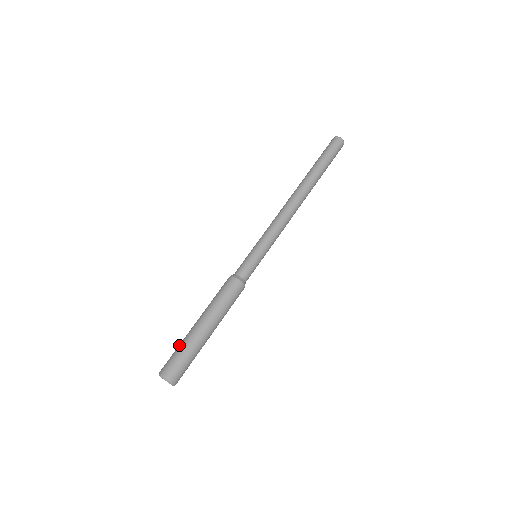
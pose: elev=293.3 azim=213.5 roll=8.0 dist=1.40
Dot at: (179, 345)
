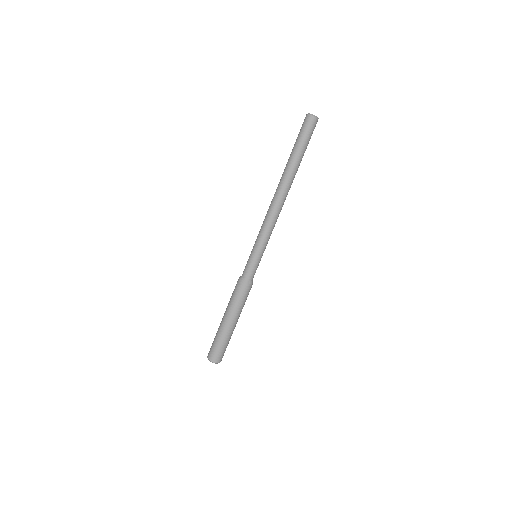
Dot at: (219, 341)
